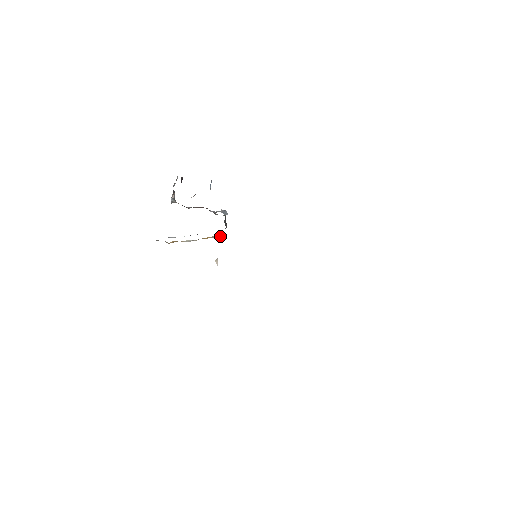
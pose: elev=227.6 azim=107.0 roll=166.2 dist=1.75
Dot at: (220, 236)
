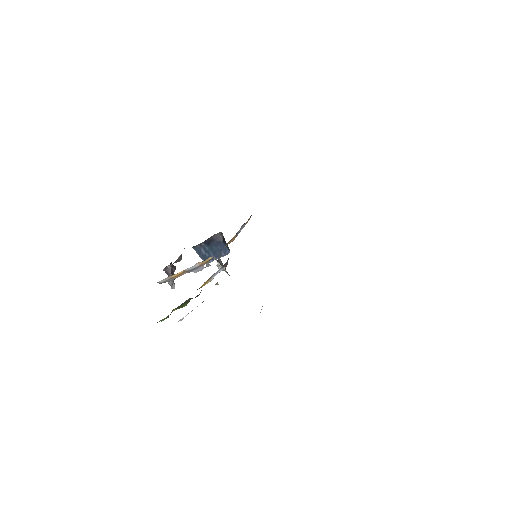
Dot at: occluded
